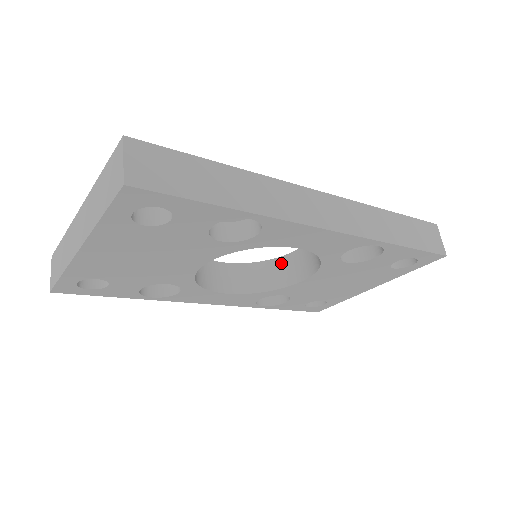
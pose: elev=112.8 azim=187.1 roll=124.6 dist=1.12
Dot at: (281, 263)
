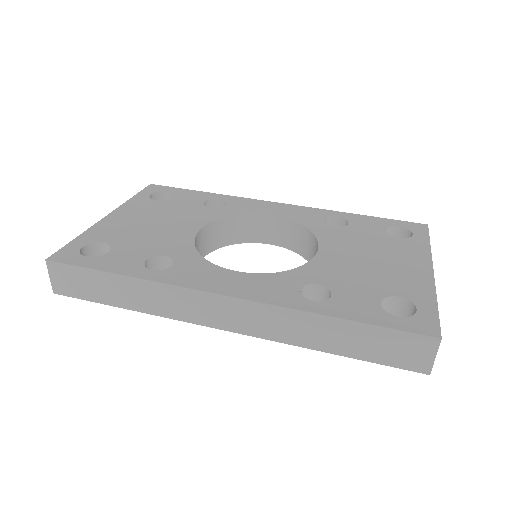
Dot at: (314, 244)
